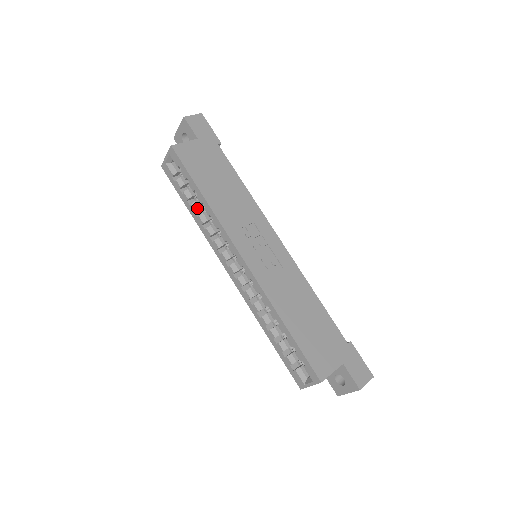
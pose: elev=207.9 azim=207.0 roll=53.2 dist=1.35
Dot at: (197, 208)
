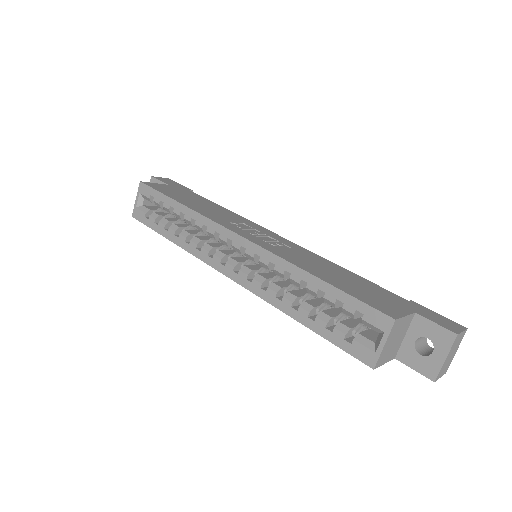
Dot at: (176, 228)
